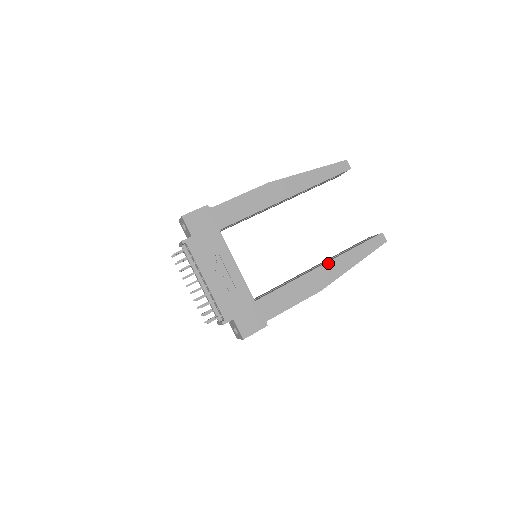
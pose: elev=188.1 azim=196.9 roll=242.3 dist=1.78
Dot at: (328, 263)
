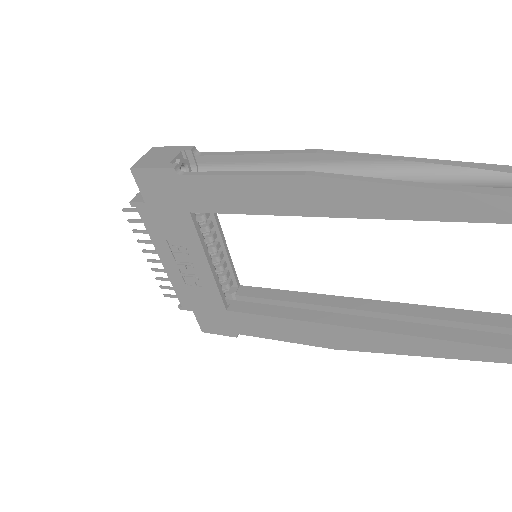
Dot at: (365, 331)
